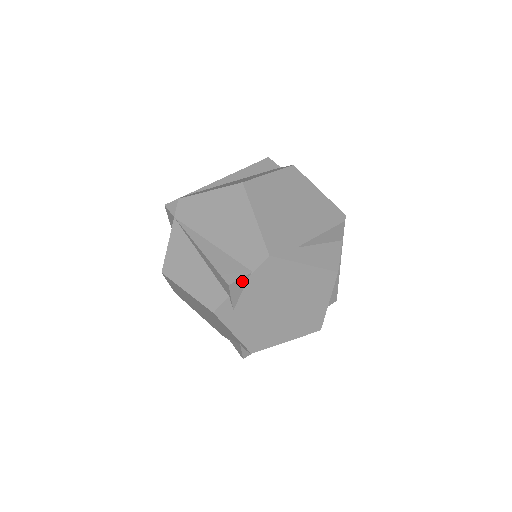
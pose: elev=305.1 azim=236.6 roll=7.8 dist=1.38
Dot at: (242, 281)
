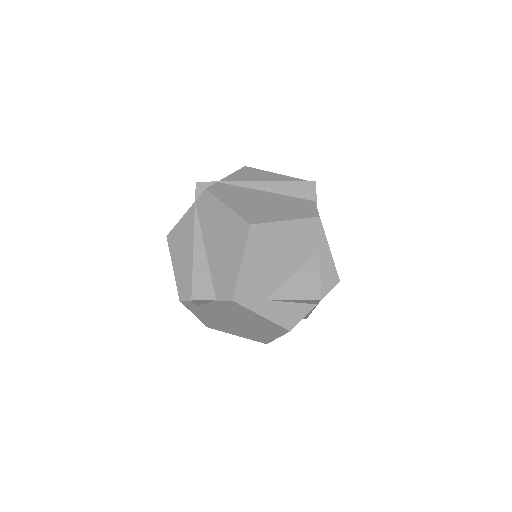
Dot at: (205, 301)
